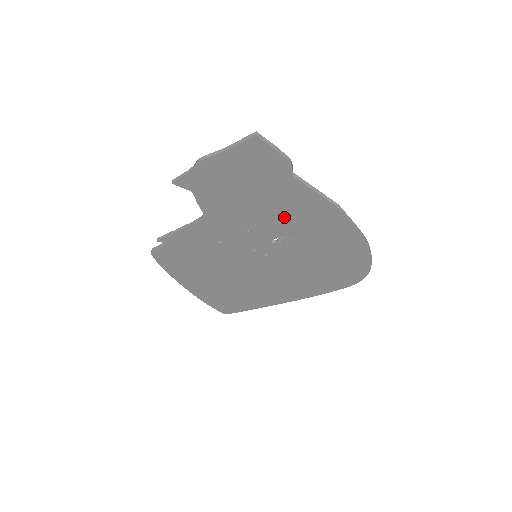
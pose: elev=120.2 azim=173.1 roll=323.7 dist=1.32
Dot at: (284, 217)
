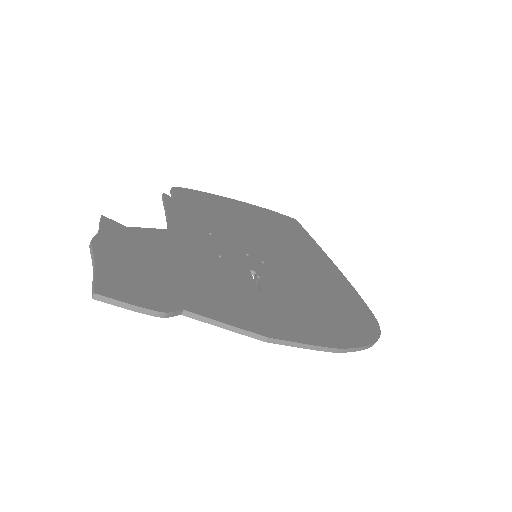
Dot at: occluded
